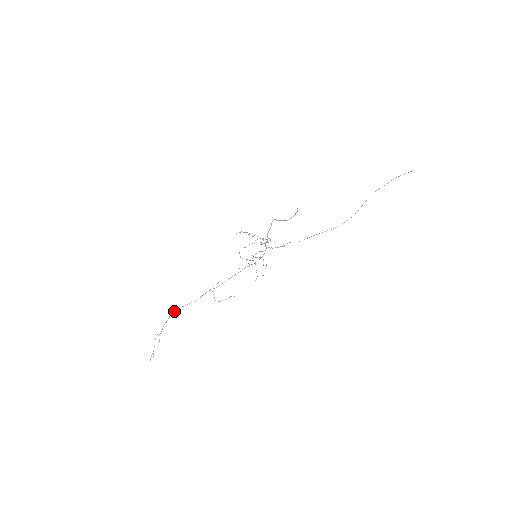
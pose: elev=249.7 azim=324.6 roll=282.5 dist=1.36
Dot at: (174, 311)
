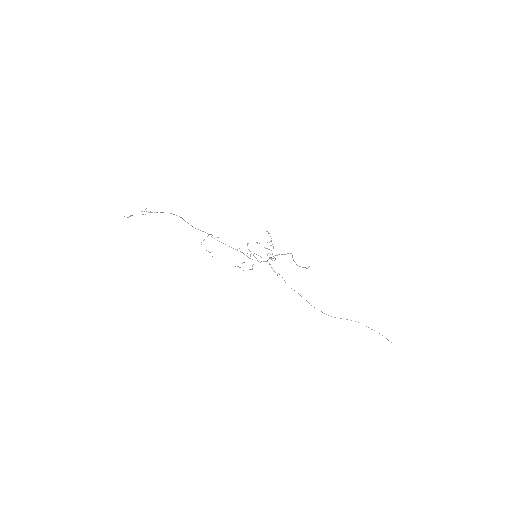
Dot at: occluded
